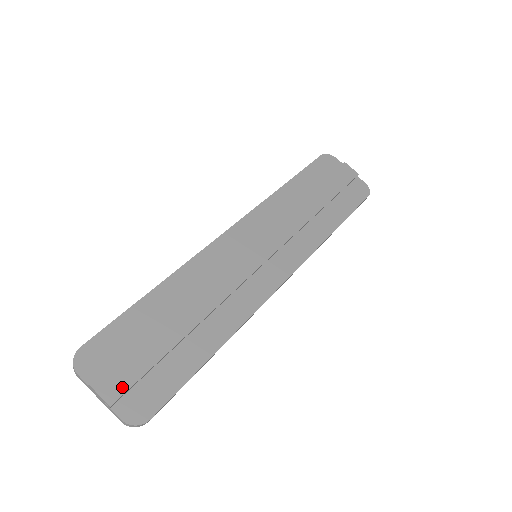
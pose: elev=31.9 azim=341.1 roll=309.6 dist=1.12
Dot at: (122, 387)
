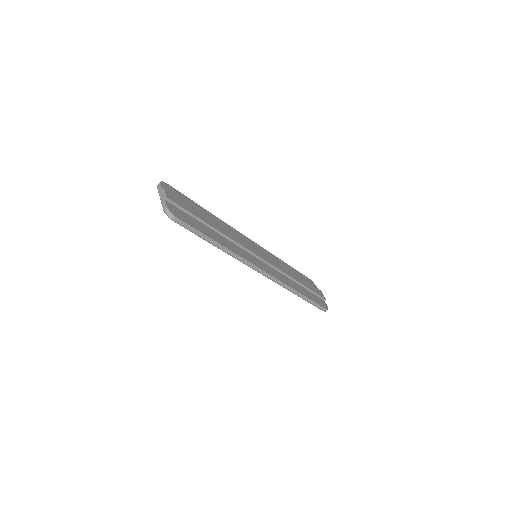
Dot at: (175, 201)
